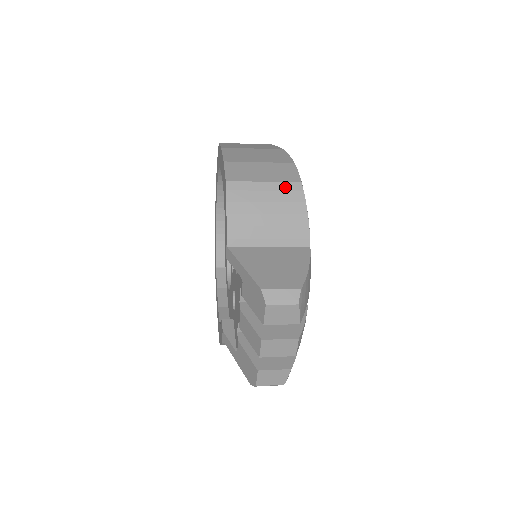
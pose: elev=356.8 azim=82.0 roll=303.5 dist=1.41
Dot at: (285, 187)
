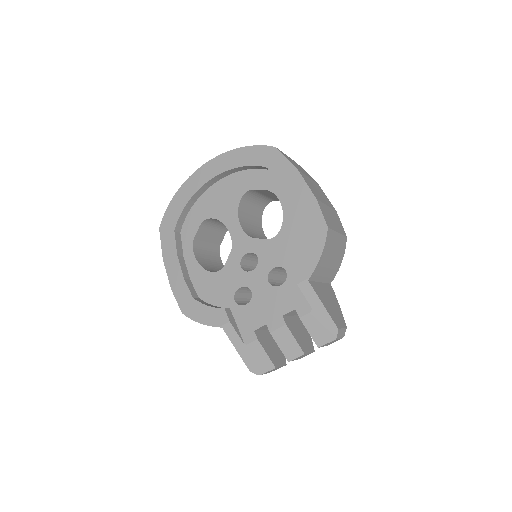
Dot at: (343, 239)
